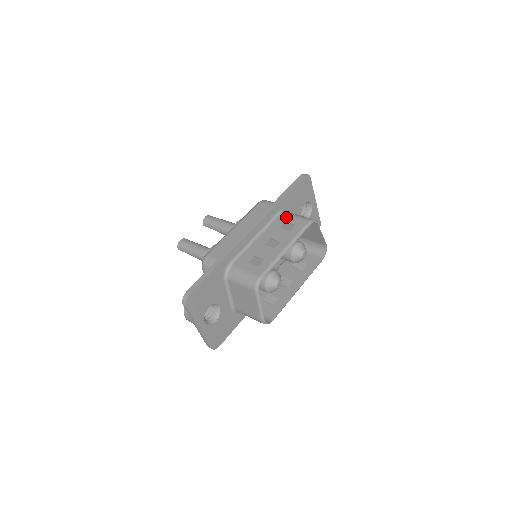
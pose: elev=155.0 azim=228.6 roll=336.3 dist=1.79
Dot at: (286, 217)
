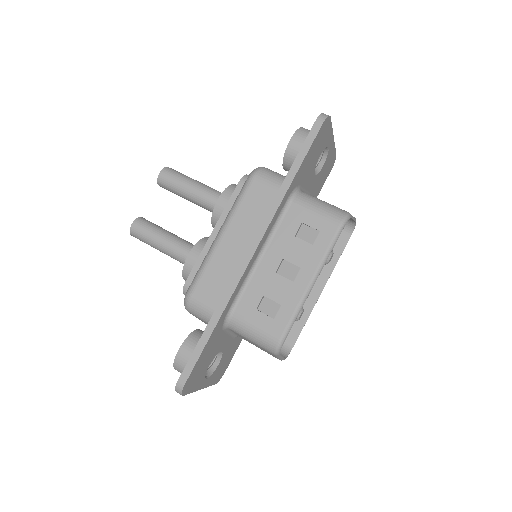
Dot at: (301, 212)
